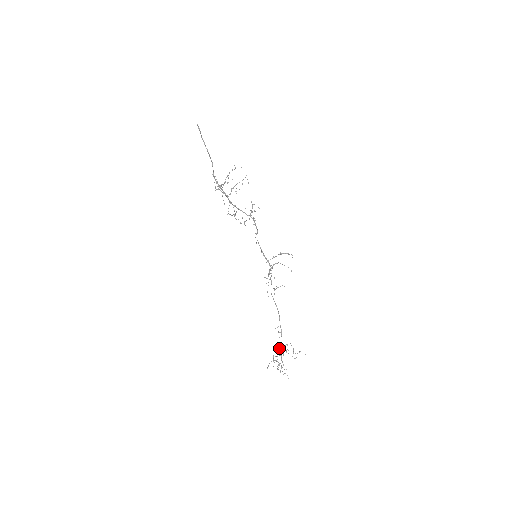
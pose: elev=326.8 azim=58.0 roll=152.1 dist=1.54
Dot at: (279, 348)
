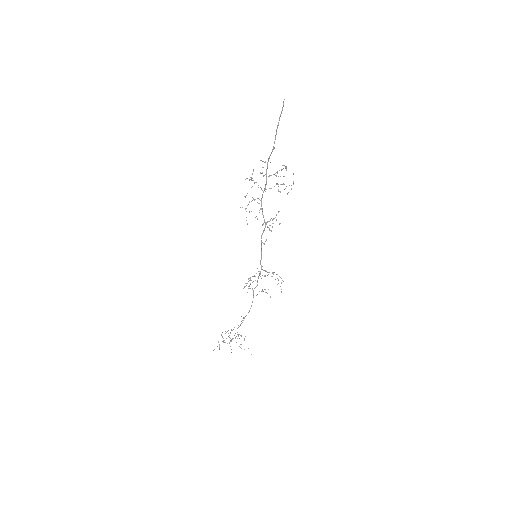
Dot at: occluded
